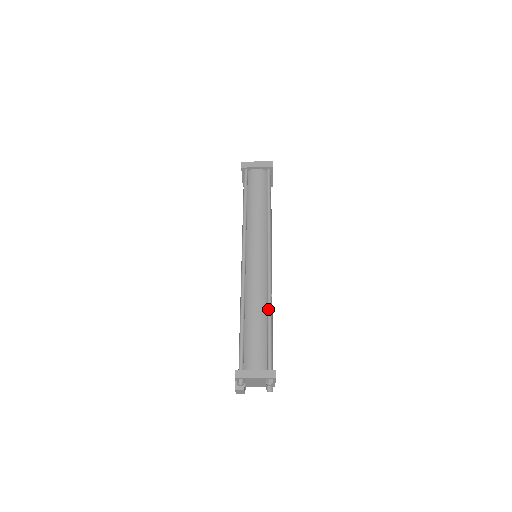
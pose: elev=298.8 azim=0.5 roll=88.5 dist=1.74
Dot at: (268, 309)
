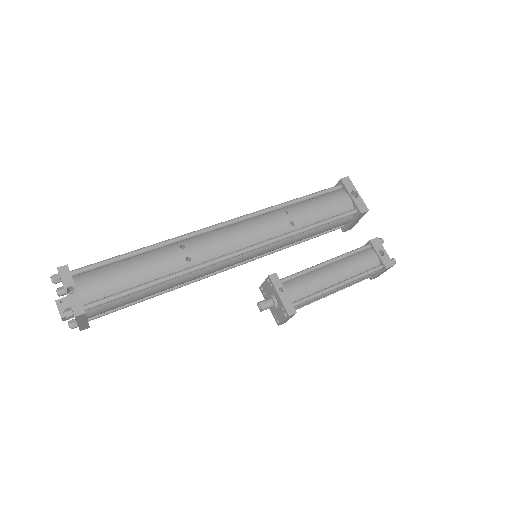
Dot at: (154, 245)
